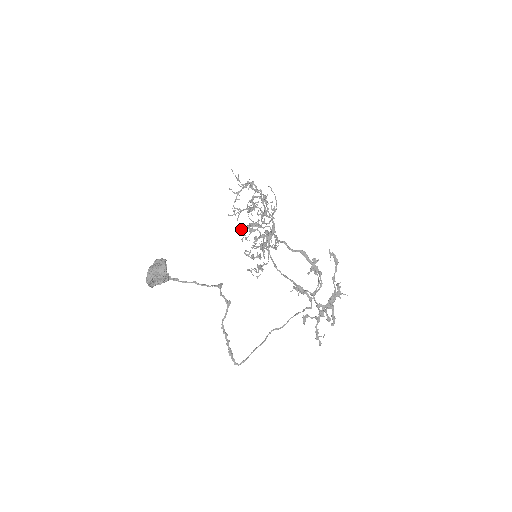
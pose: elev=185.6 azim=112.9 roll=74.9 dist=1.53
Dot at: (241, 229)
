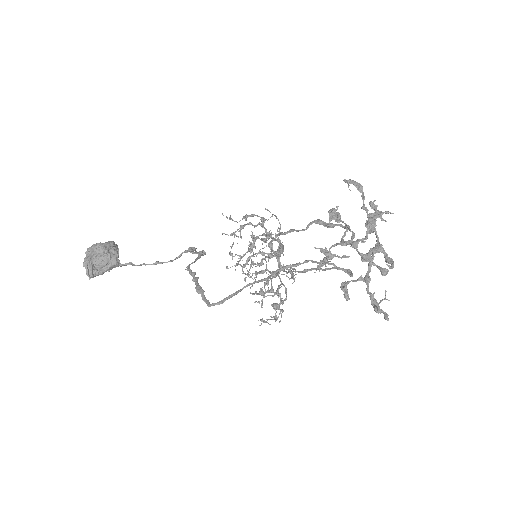
Dot at: (241, 265)
